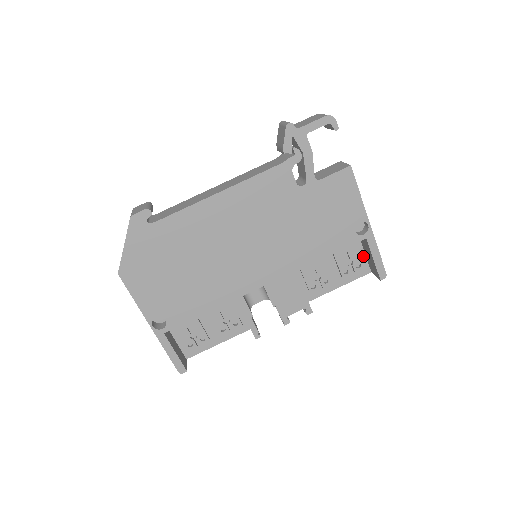
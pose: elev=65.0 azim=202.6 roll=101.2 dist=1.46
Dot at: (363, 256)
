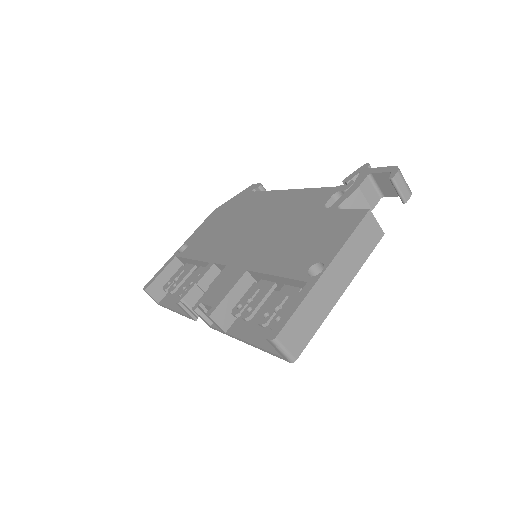
Dot at: occluded
